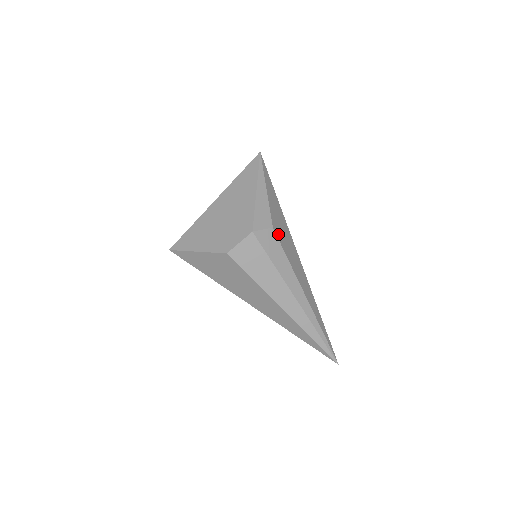
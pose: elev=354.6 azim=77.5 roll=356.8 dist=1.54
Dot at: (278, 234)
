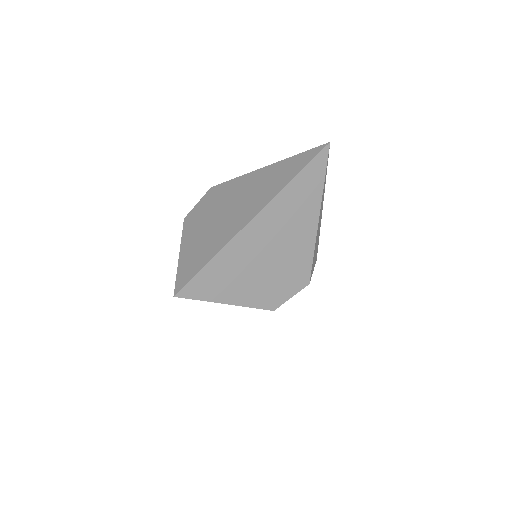
Dot at: occluded
